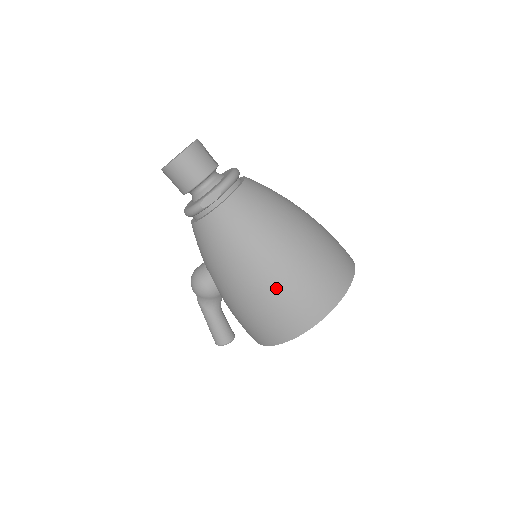
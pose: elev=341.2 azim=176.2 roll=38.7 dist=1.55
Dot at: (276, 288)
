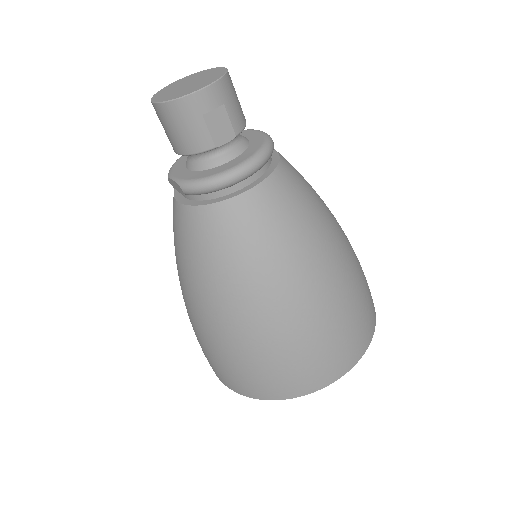
Dot at: (193, 324)
